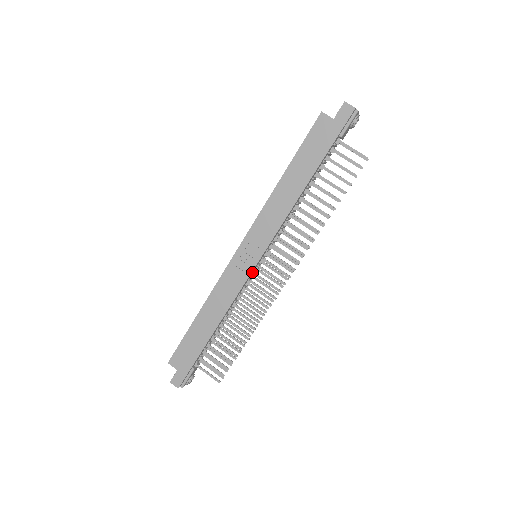
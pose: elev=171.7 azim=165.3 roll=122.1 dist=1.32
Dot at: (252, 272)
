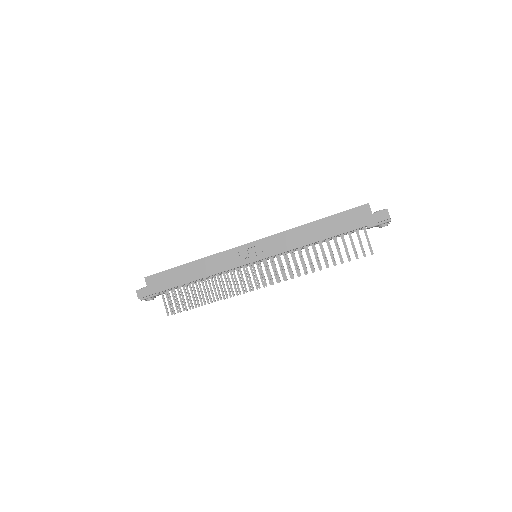
Dot at: (246, 264)
